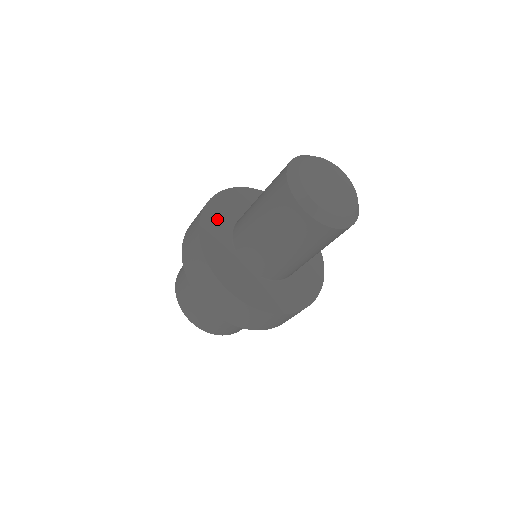
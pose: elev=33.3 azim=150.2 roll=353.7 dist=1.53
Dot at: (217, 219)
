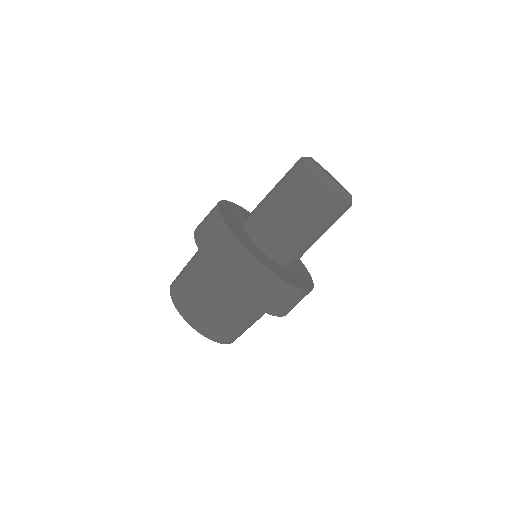
Dot at: (230, 211)
